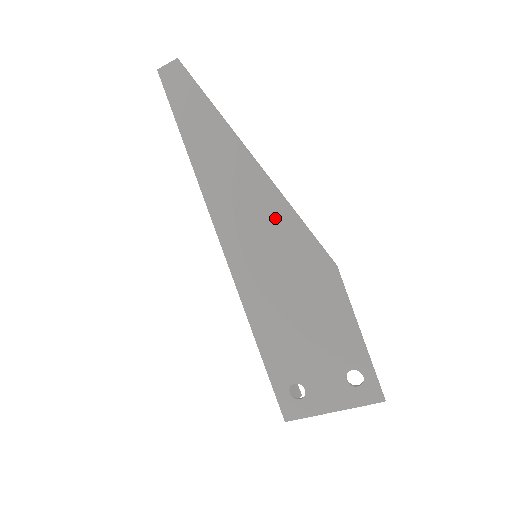
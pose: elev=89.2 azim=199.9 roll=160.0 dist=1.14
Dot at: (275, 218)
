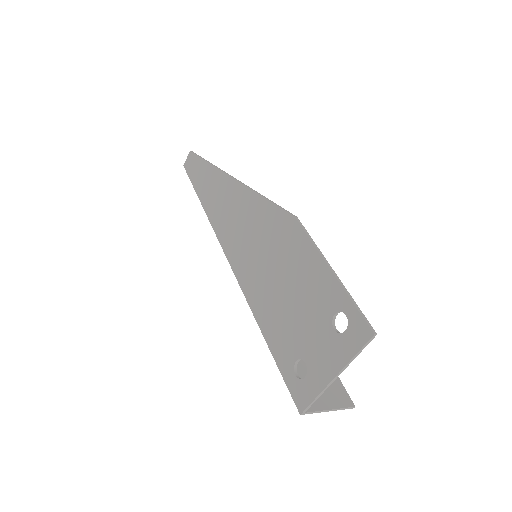
Dot at: (250, 210)
